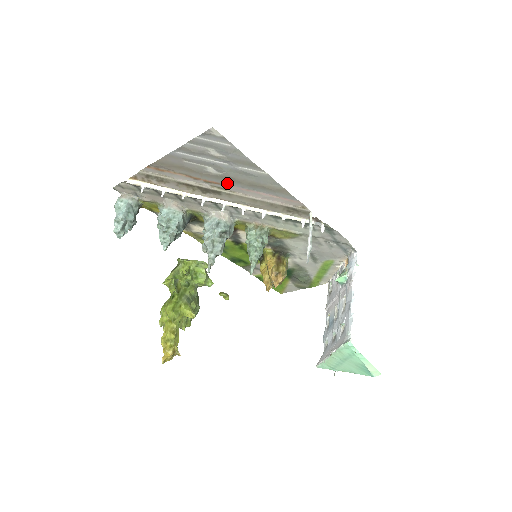
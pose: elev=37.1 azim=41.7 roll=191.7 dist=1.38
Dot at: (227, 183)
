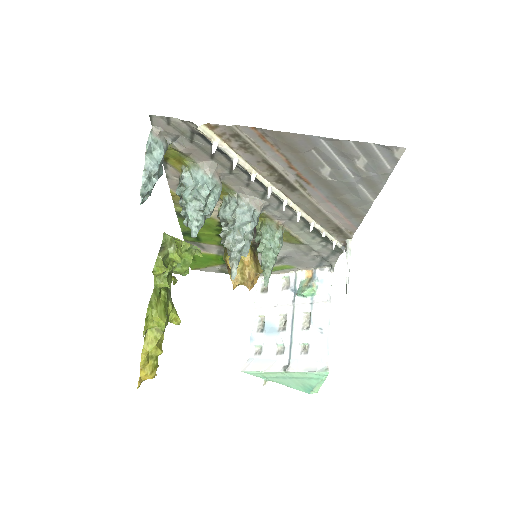
Dot at: (318, 187)
